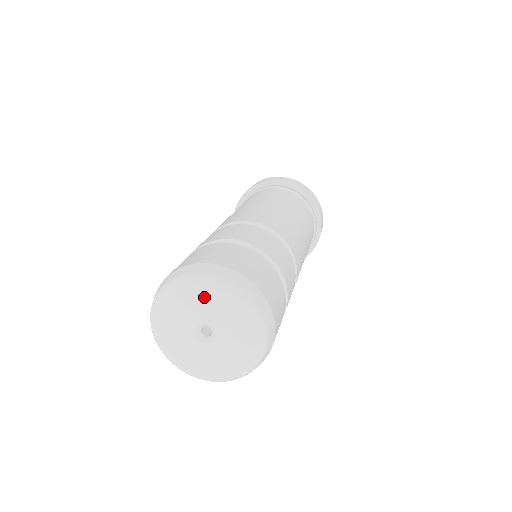
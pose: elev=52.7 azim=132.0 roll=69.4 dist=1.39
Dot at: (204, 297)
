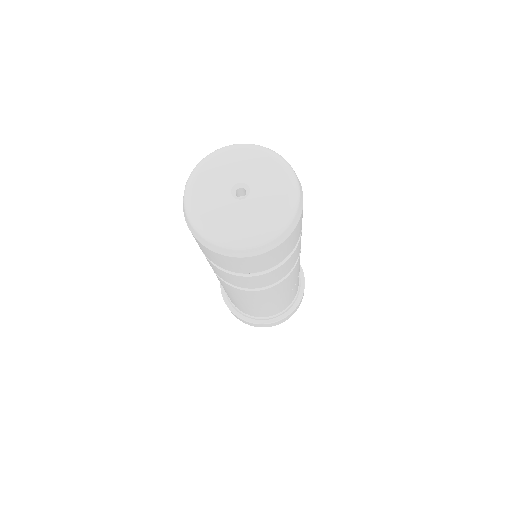
Dot at: (259, 161)
